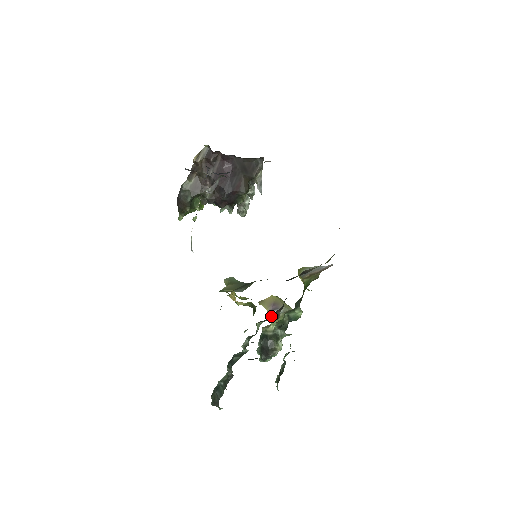
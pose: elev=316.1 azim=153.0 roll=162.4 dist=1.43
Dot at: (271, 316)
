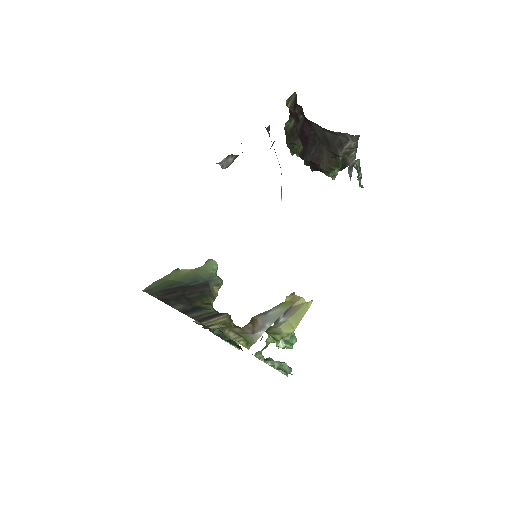
Dot at: occluded
